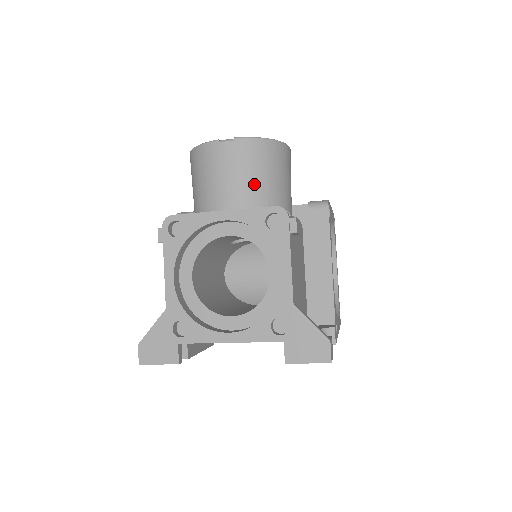
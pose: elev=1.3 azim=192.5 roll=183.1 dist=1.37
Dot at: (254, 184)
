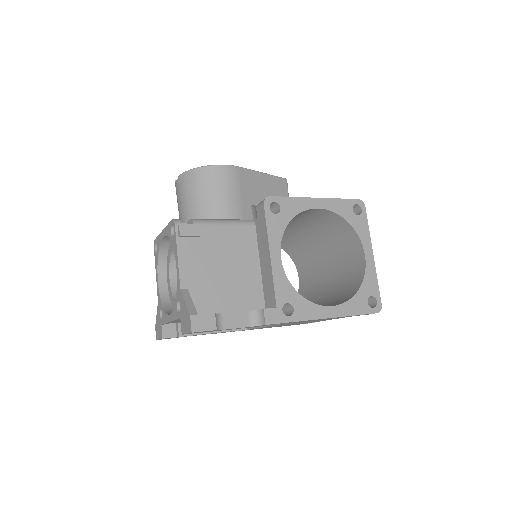
Dot at: (189, 205)
